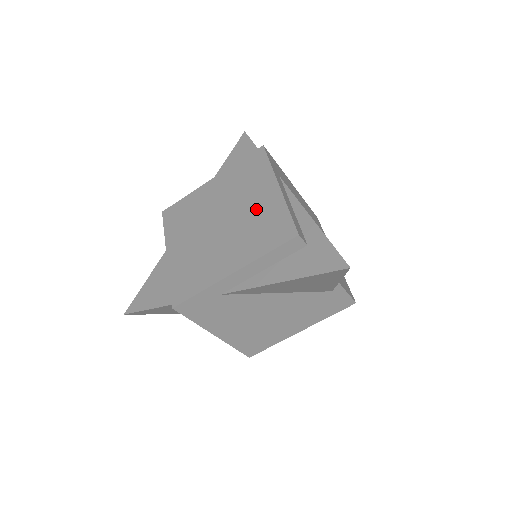
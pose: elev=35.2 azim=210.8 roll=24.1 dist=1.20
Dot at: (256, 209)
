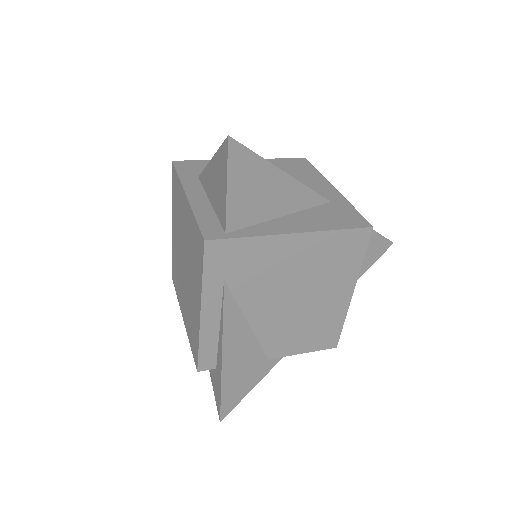
Dot at: (192, 301)
